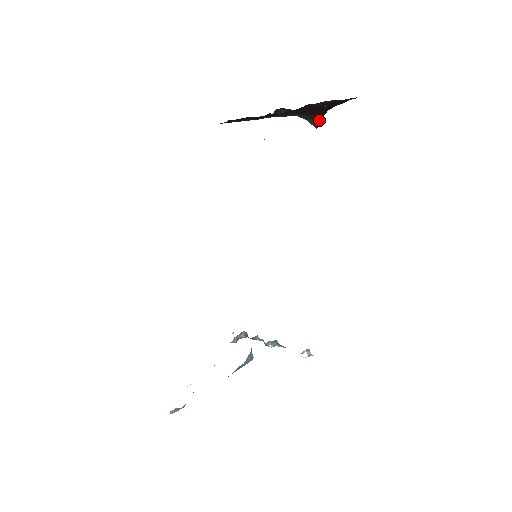
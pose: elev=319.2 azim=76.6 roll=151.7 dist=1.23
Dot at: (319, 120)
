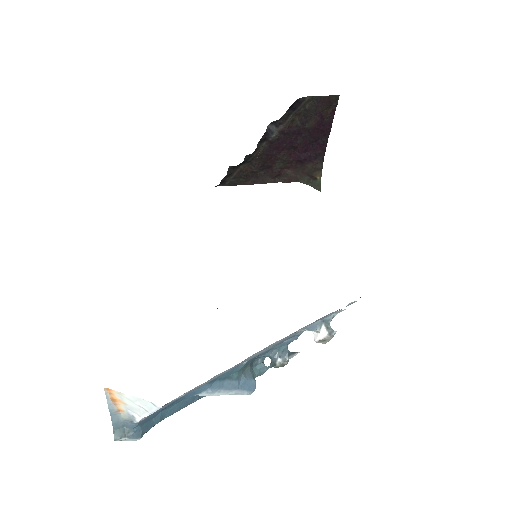
Dot at: (320, 179)
